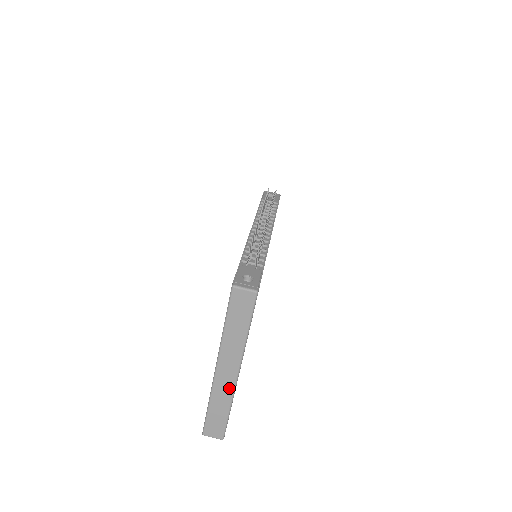
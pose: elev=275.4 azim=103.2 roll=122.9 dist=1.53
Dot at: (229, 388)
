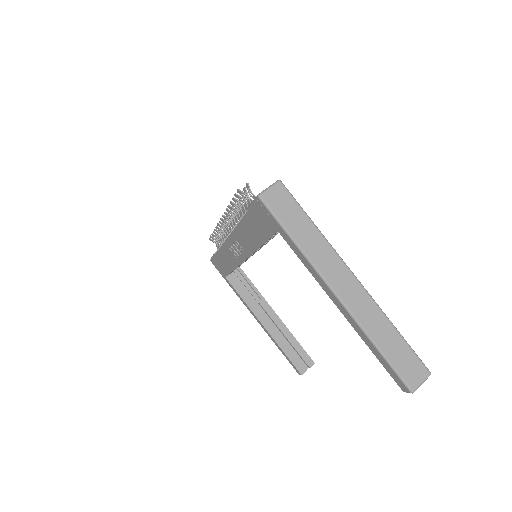
Dot at: (367, 302)
